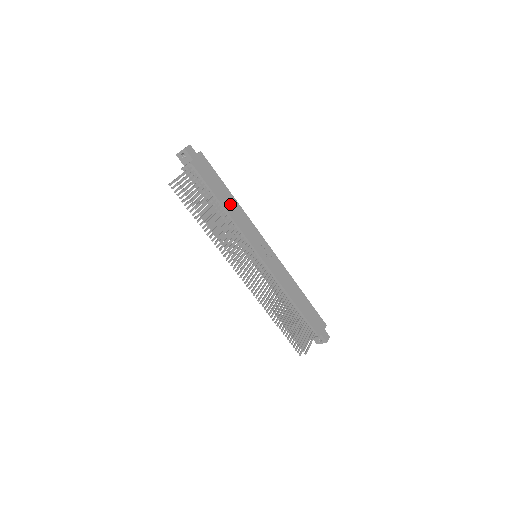
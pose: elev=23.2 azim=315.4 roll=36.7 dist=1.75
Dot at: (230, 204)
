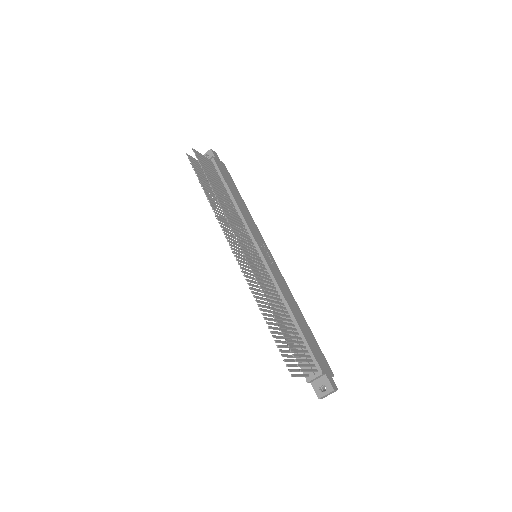
Dot at: (240, 203)
